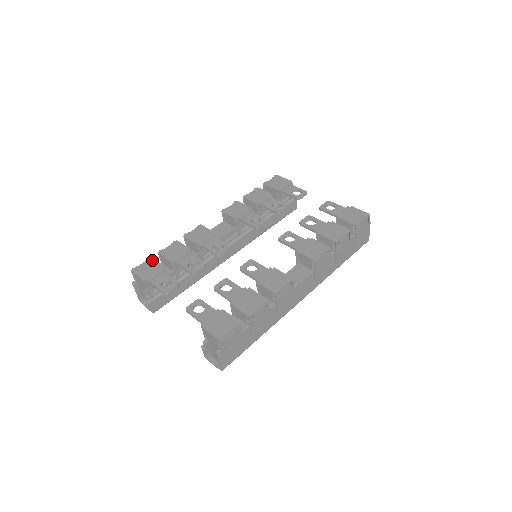
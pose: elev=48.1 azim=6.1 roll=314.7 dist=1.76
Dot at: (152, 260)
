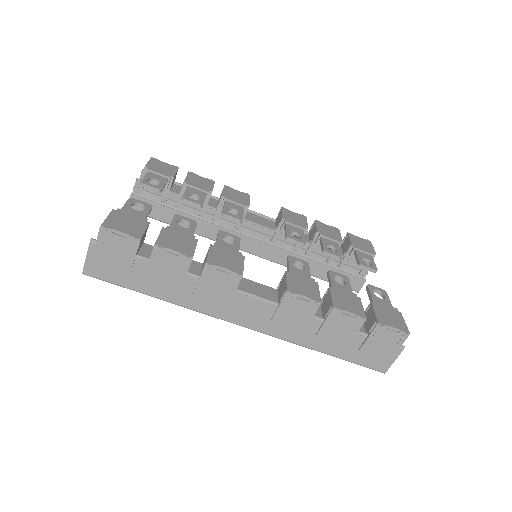
Dot at: (176, 168)
